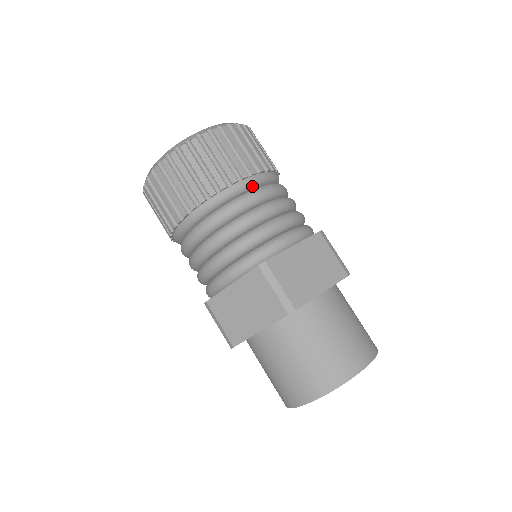
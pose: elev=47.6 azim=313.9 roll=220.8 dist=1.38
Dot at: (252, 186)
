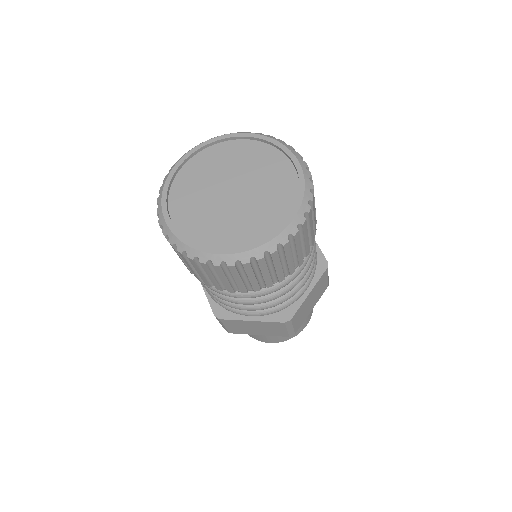
Dot at: occluded
